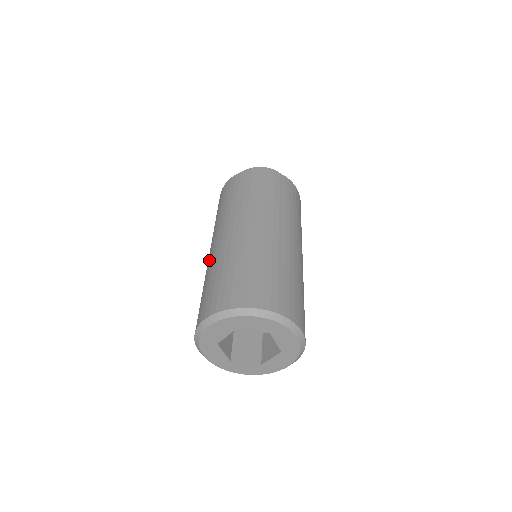
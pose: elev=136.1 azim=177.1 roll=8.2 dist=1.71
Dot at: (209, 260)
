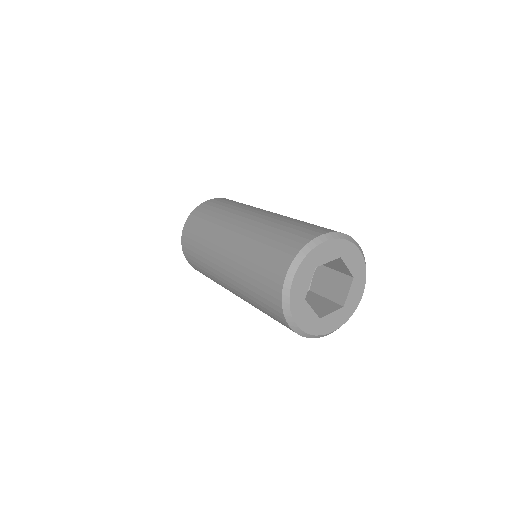
Dot at: (258, 221)
